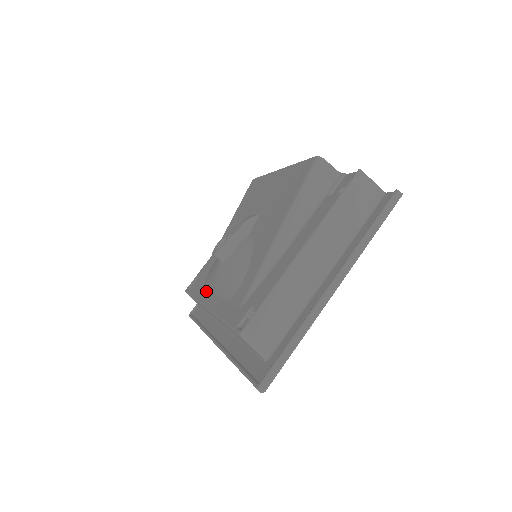
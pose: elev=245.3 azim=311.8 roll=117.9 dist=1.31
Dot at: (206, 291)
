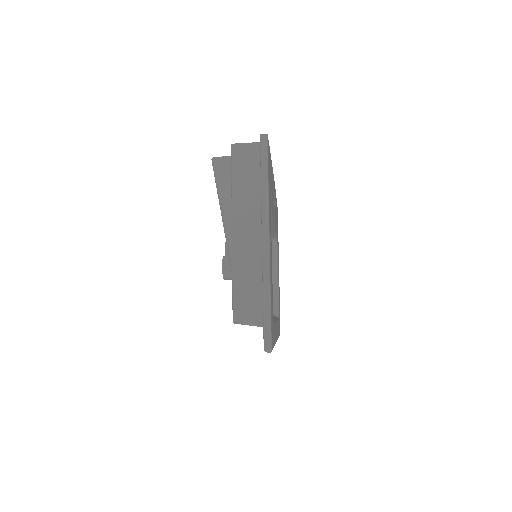
Dot at: occluded
